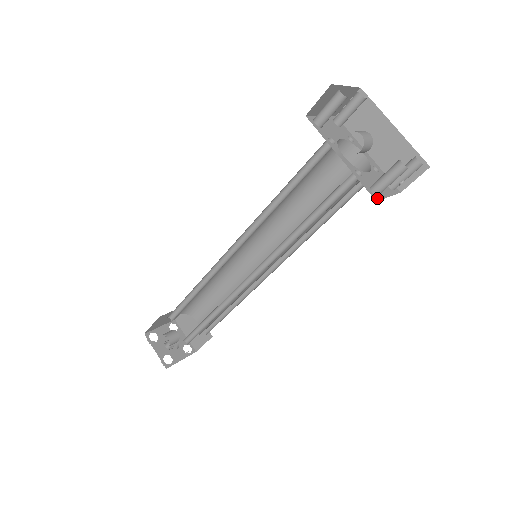
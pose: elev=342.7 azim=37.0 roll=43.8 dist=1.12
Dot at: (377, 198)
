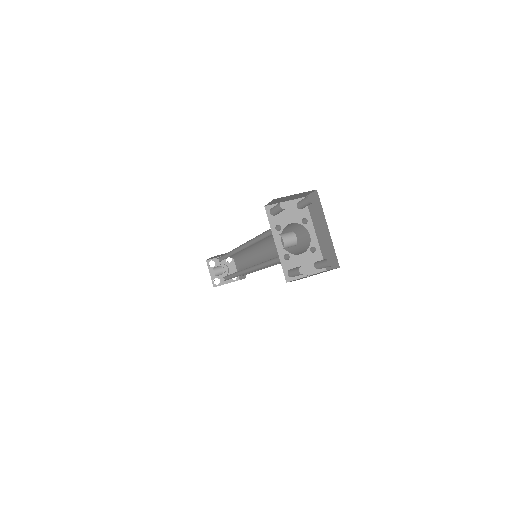
Dot at: (290, 279)
